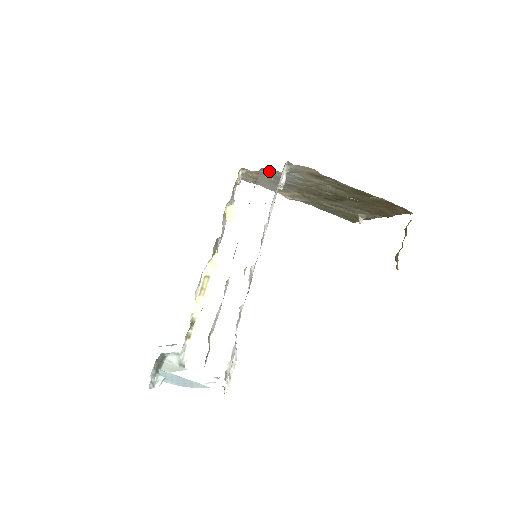
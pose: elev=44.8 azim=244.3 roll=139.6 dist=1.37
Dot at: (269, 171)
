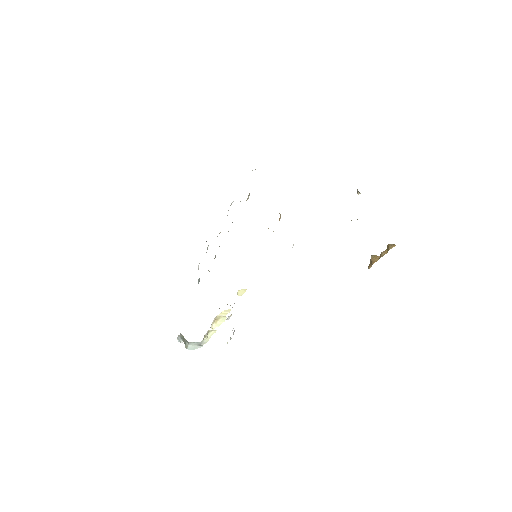
Dot at: (279, 213)
